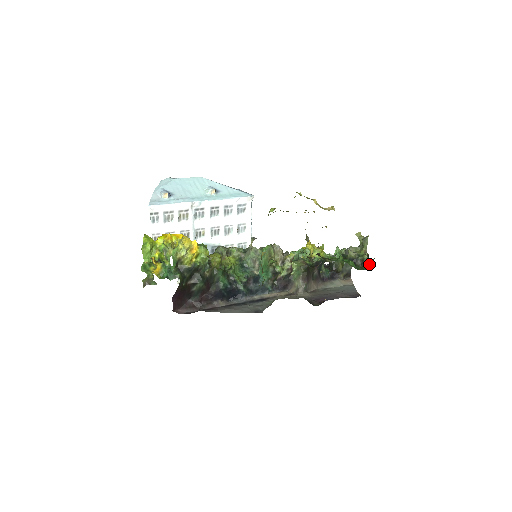
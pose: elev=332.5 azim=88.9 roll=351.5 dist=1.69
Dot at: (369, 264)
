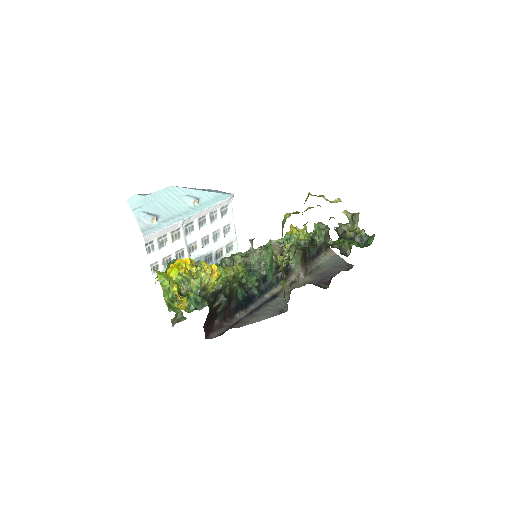
Dot at: (370, 240)
